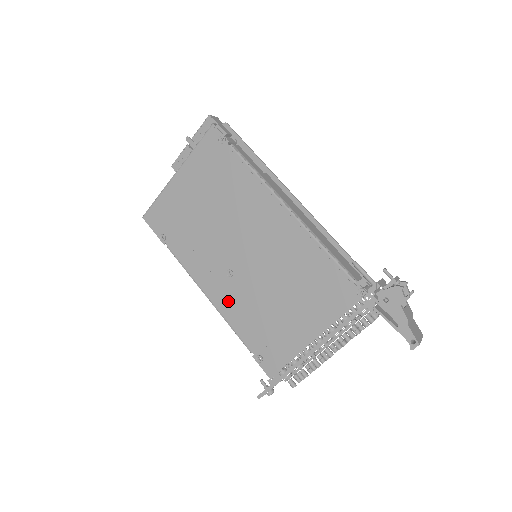
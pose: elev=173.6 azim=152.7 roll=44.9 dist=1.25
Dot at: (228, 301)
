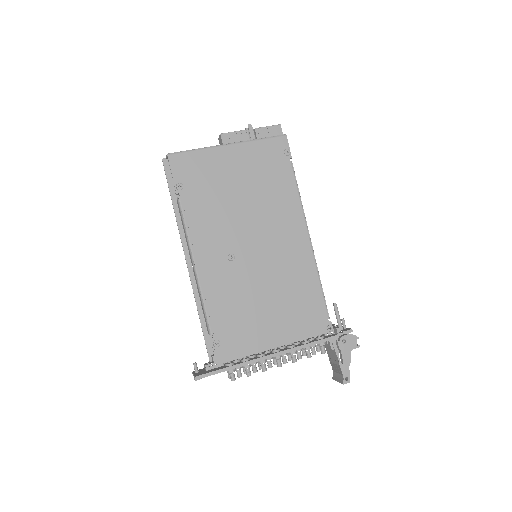
Dot at: (215, 279)
